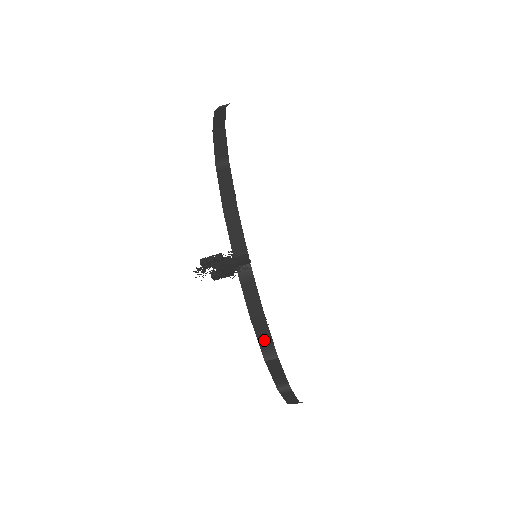
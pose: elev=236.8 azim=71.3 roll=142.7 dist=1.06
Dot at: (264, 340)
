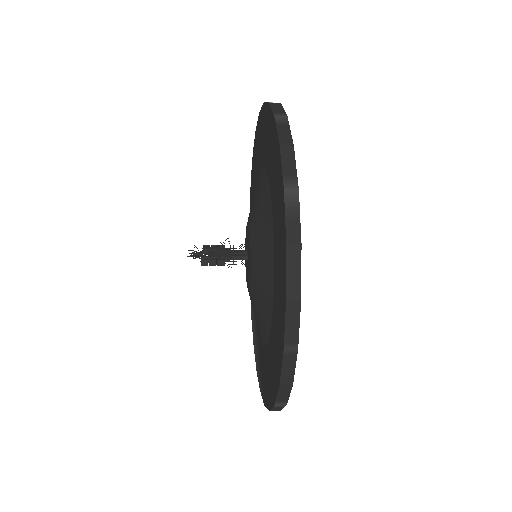
Dot at: occluded
